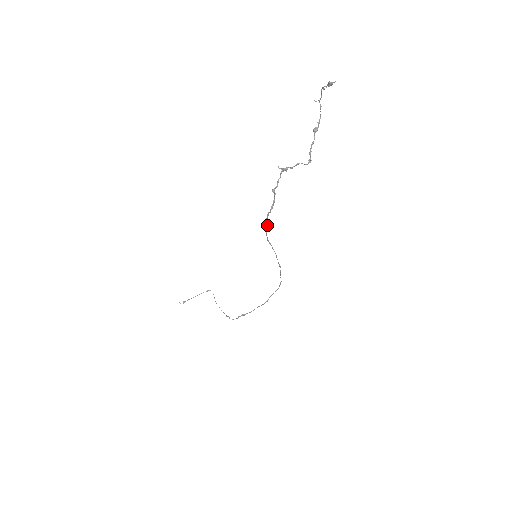
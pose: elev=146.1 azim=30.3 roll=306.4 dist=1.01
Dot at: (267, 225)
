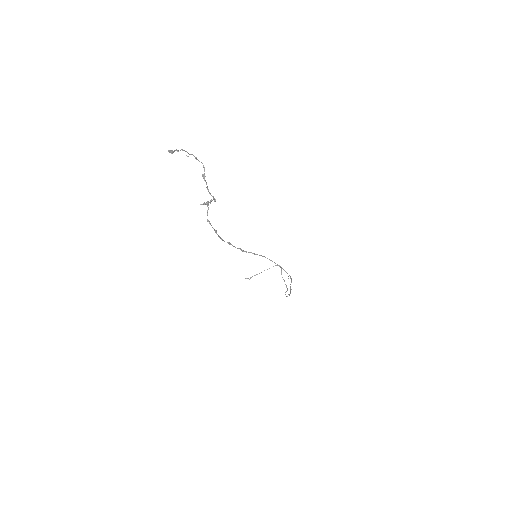
Dot at: (227, 242)
